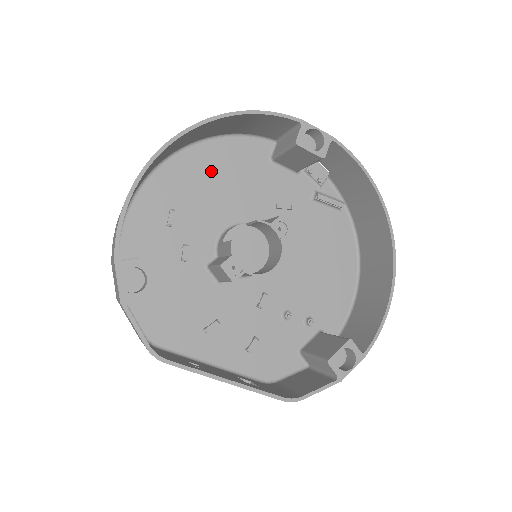
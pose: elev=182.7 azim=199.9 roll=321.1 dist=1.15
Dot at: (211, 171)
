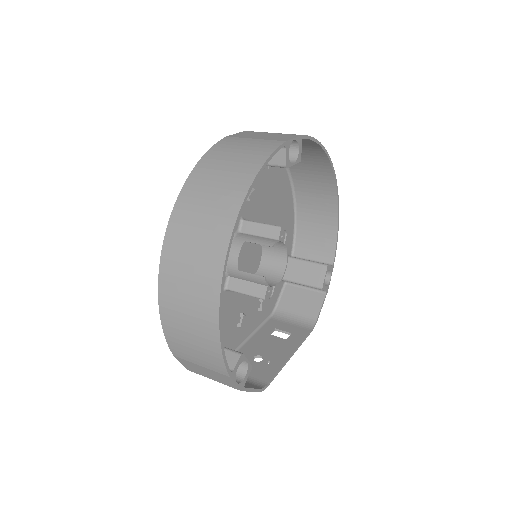
Dot at: occluded
